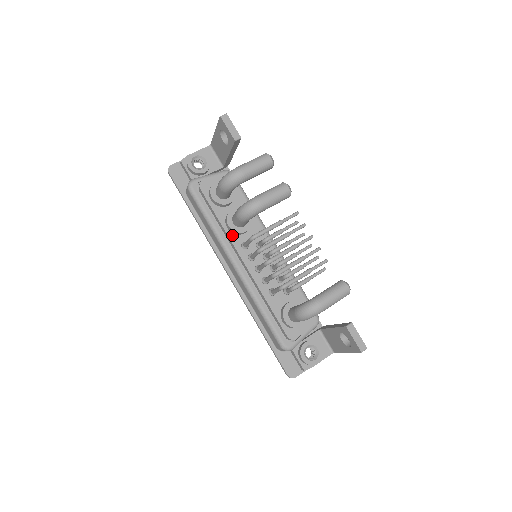
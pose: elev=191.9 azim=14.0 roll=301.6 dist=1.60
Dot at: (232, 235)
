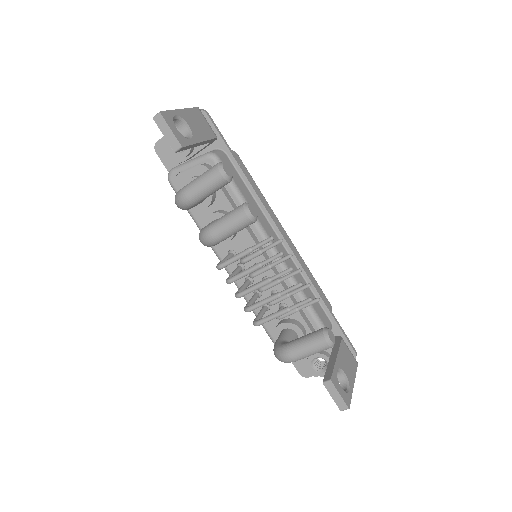
Dot at: occluded
